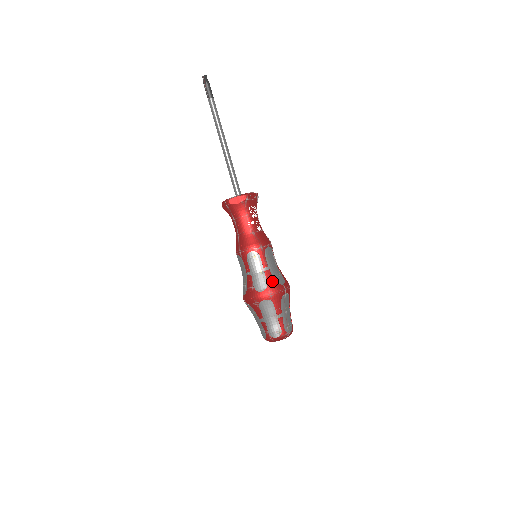
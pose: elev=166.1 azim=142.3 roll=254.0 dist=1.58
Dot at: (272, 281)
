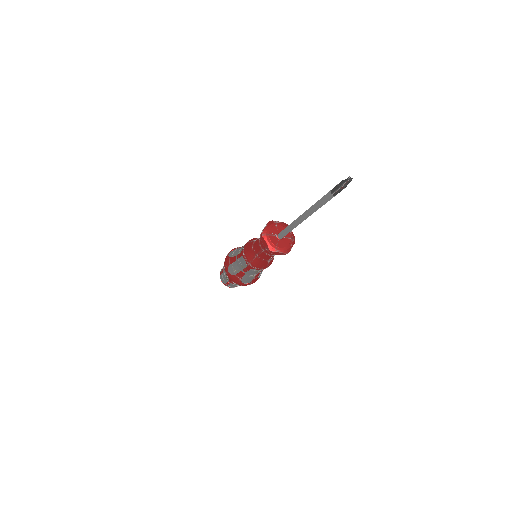
Dot at: (256, 279)
